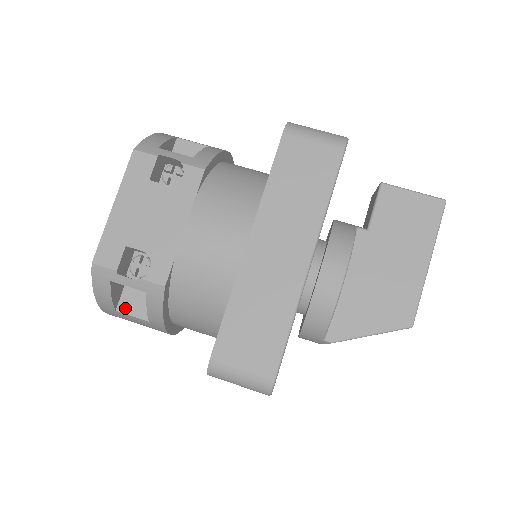
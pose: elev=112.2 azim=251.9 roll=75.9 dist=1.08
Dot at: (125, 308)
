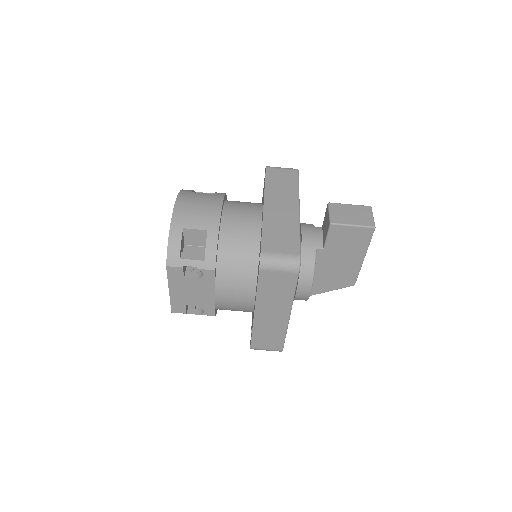
Dot at: occluded
